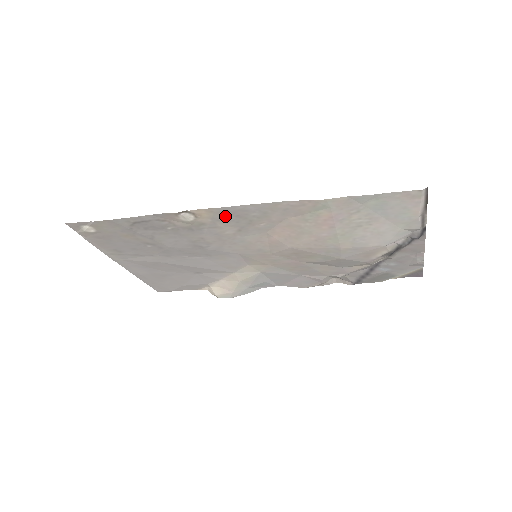
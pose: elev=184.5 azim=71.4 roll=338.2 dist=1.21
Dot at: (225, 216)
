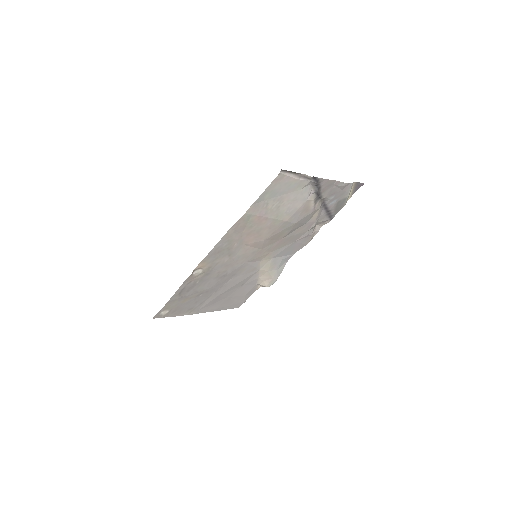
Dot at: (213, 257)
